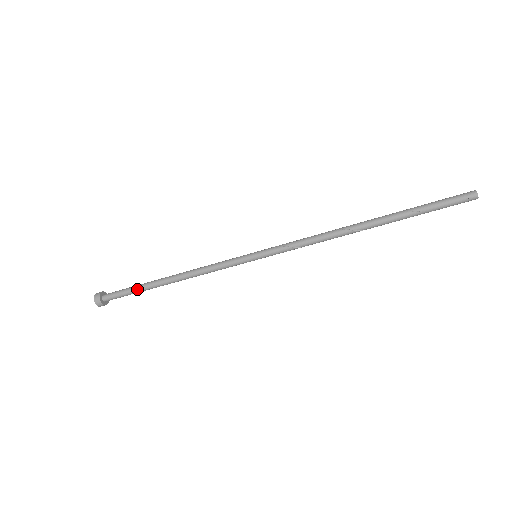
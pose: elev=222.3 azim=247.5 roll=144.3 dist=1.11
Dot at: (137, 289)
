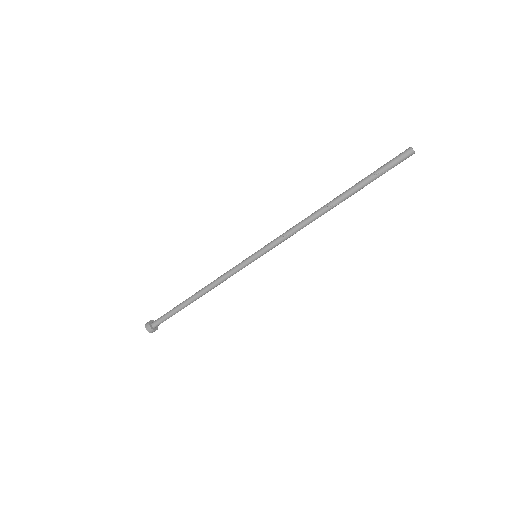
Dot at: (175, 308)
